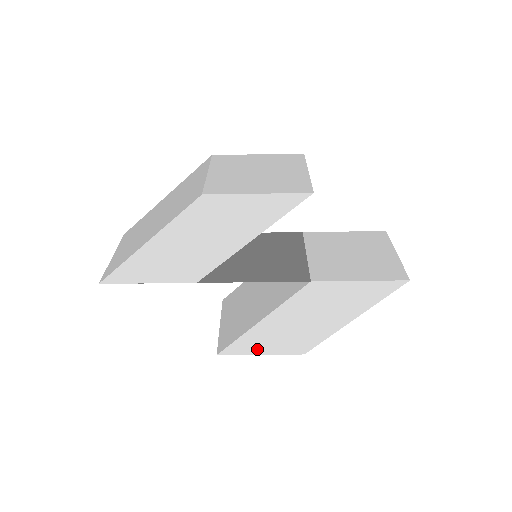
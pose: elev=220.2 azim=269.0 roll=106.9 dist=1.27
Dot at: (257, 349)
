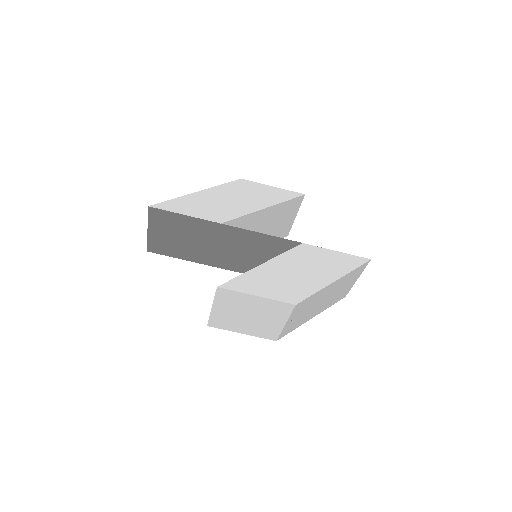
Dot at: (255, 290)
